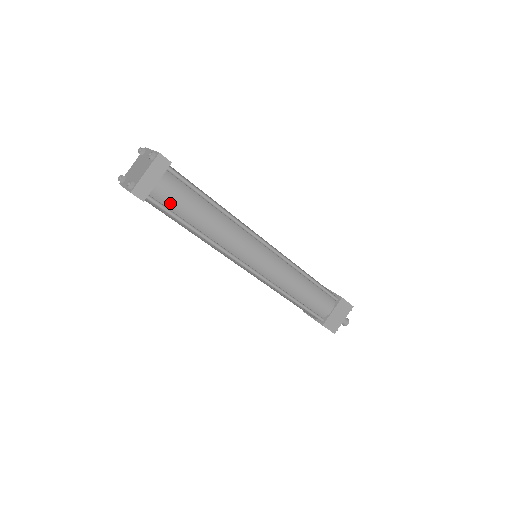
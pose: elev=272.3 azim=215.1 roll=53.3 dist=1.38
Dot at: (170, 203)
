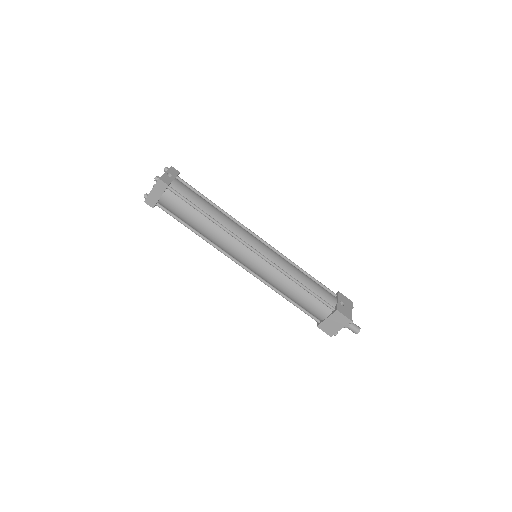
Dot at: (173, 211)
